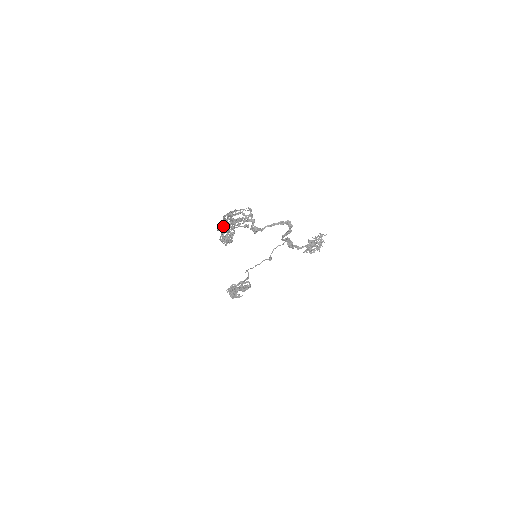
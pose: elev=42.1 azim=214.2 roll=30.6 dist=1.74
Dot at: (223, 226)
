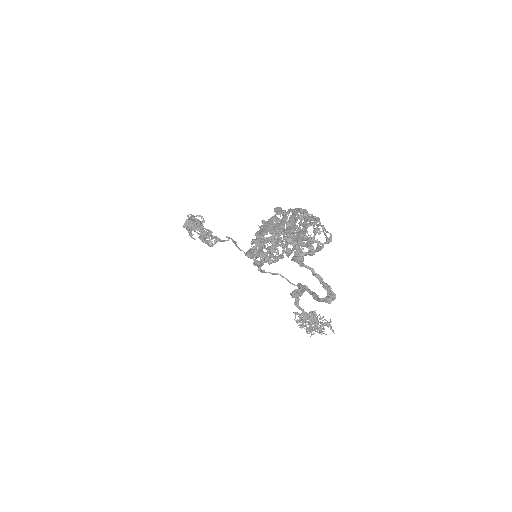
Dot at: (282, 231)
